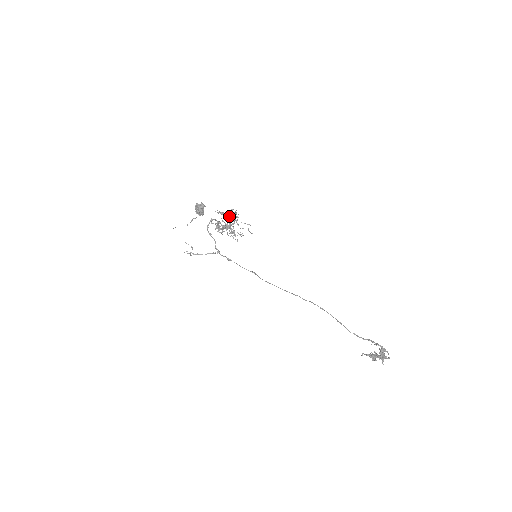
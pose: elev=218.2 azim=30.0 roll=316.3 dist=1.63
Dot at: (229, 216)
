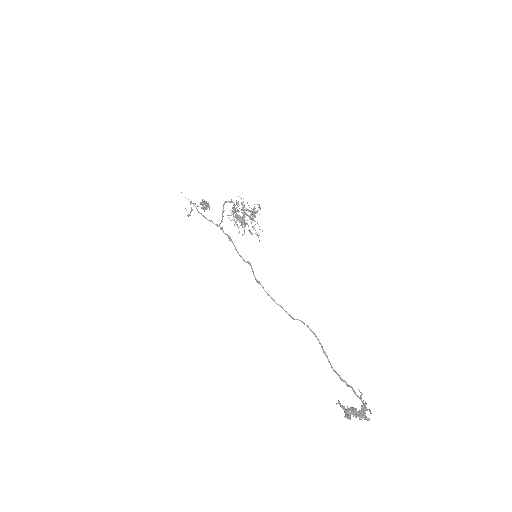
Dot at: (249, 210)
